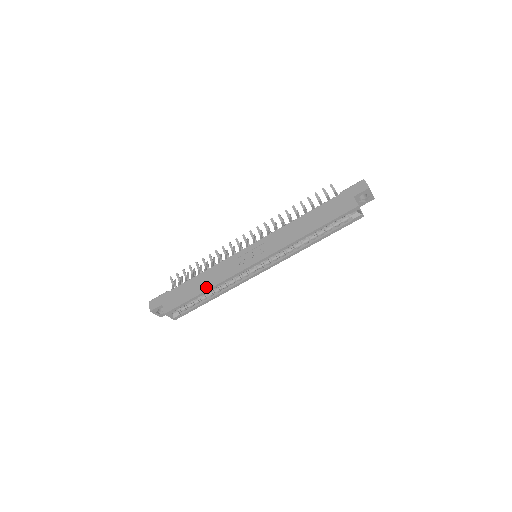
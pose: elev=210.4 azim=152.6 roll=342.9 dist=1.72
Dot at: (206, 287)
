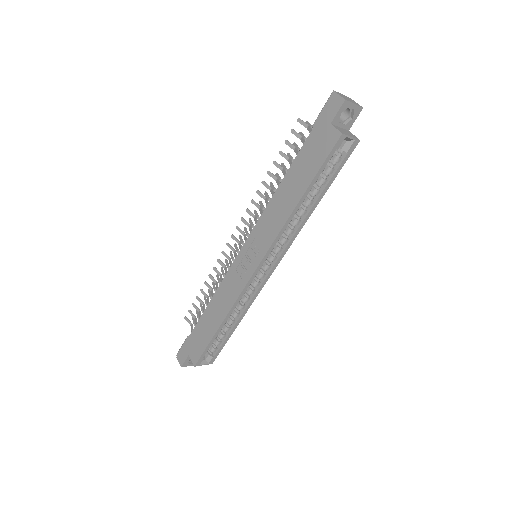
Dot at: (219, 319)
